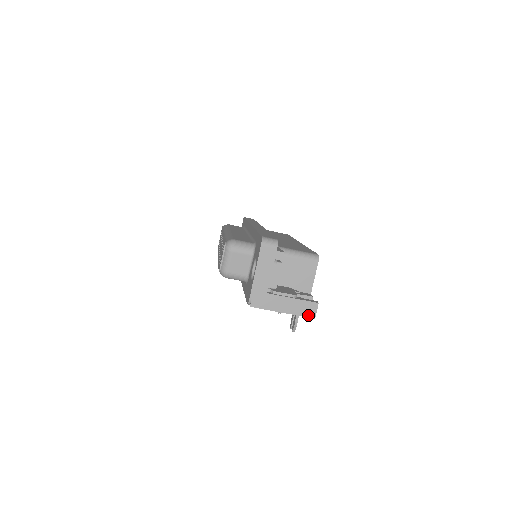
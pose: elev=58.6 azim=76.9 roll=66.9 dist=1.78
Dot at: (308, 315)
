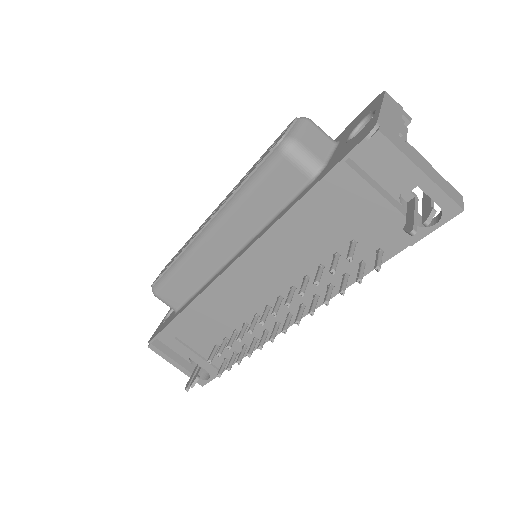
Dot at: (454, 199)
